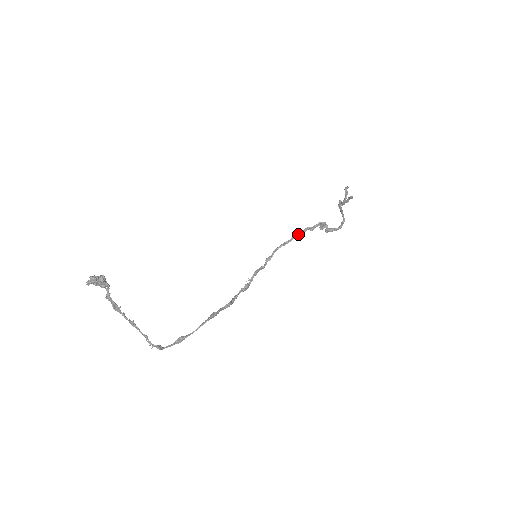
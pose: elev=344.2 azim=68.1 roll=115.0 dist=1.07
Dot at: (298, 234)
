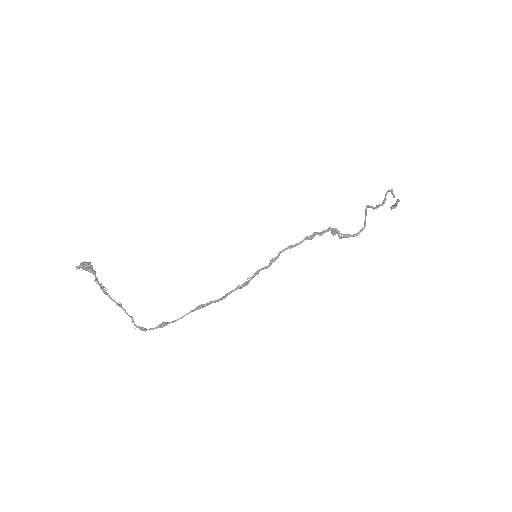
Dot at: (307, 238)
